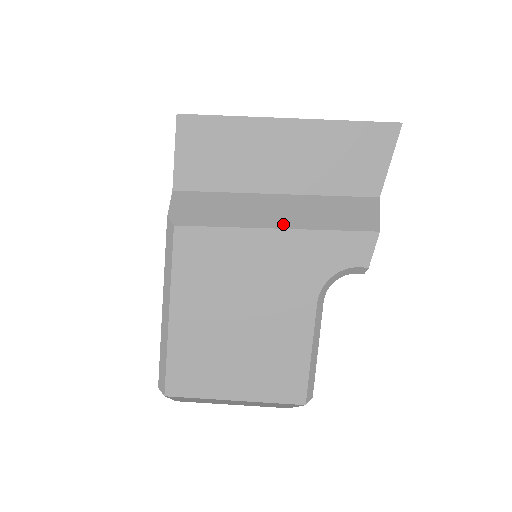
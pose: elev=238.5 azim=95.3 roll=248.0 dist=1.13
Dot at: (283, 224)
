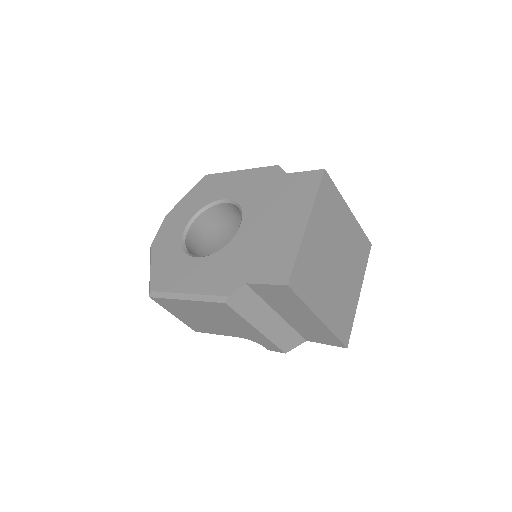
Dot at: (262, 330)
